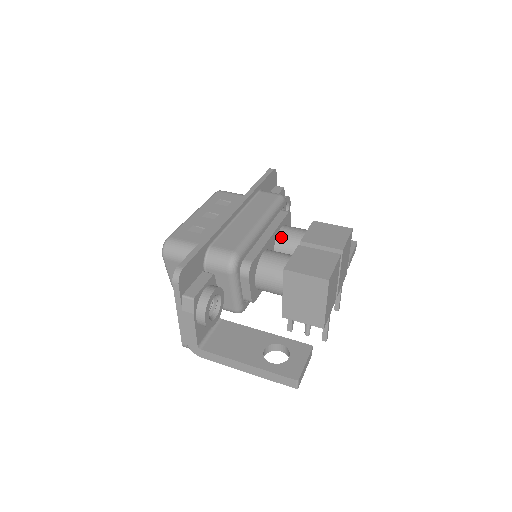
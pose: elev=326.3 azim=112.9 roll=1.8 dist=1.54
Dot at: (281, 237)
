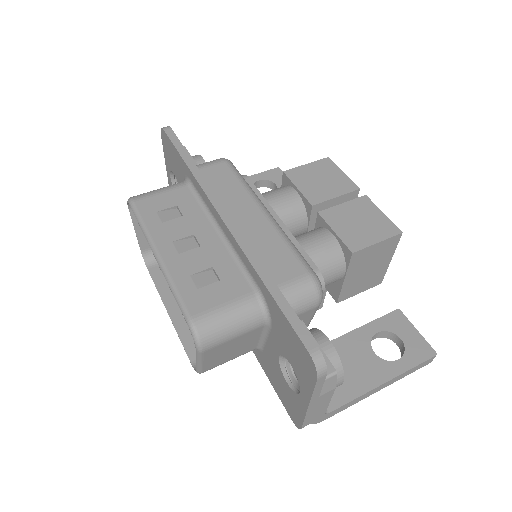
Dot at: occluded
